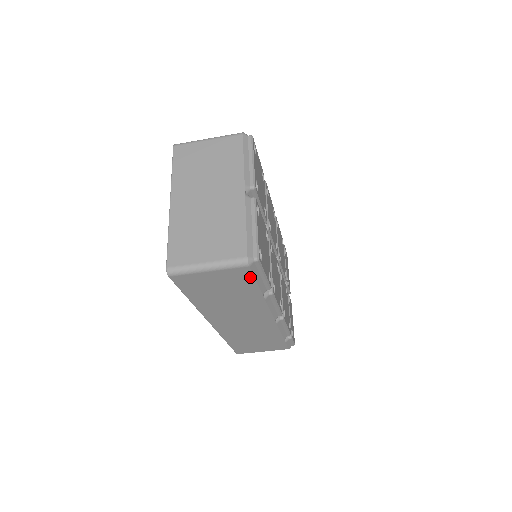
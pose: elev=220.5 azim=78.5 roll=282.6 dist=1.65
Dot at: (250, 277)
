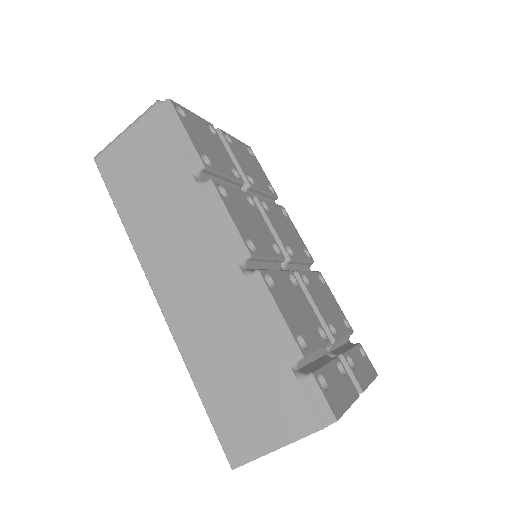
Dot at: (165, 130)
